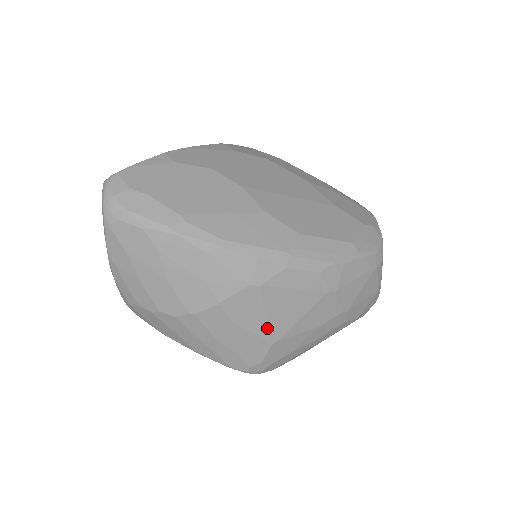
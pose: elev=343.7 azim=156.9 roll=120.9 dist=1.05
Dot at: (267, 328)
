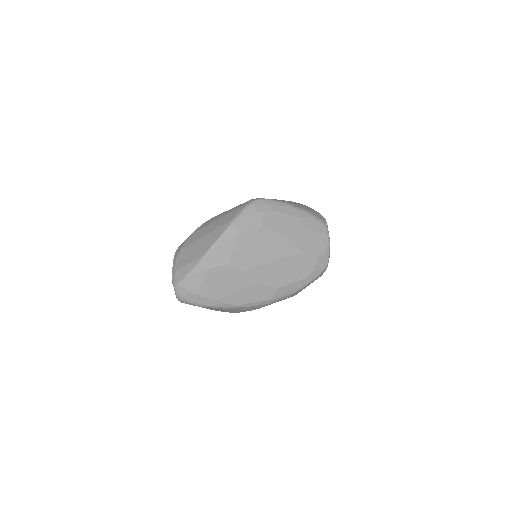
Dot at: occluded
